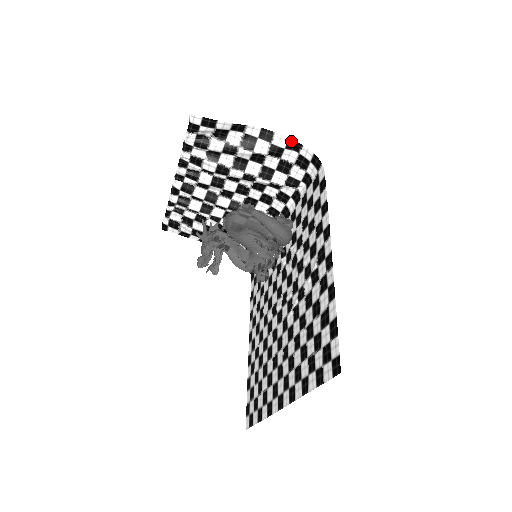
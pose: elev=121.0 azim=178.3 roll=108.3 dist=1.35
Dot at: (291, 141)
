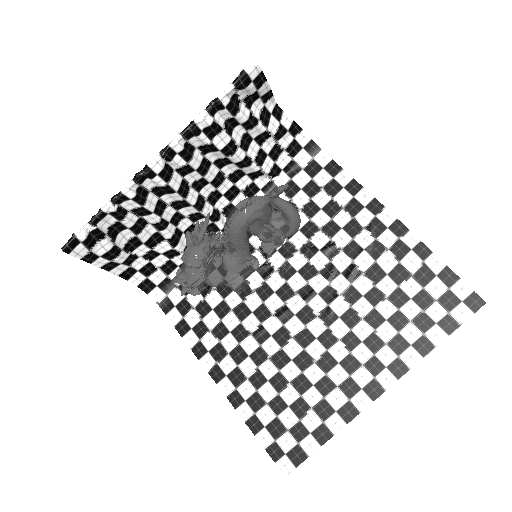
Dot at: (294, 123)
